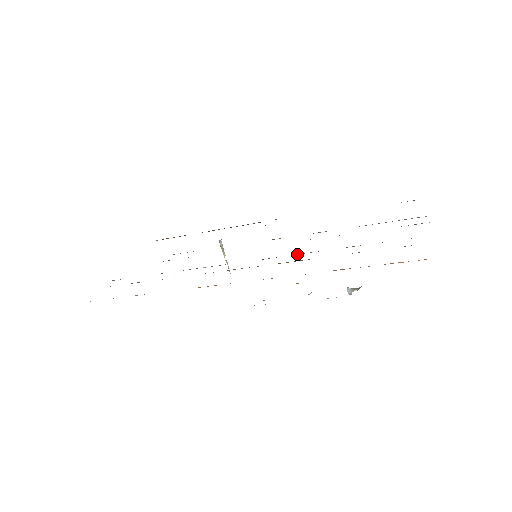
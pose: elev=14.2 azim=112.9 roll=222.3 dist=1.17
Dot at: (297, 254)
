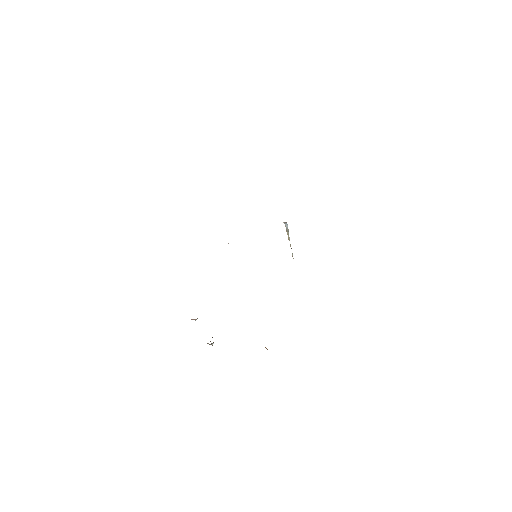
Dot at: occluded
